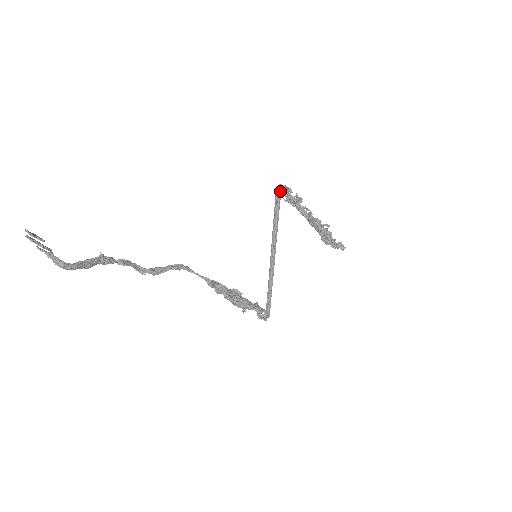
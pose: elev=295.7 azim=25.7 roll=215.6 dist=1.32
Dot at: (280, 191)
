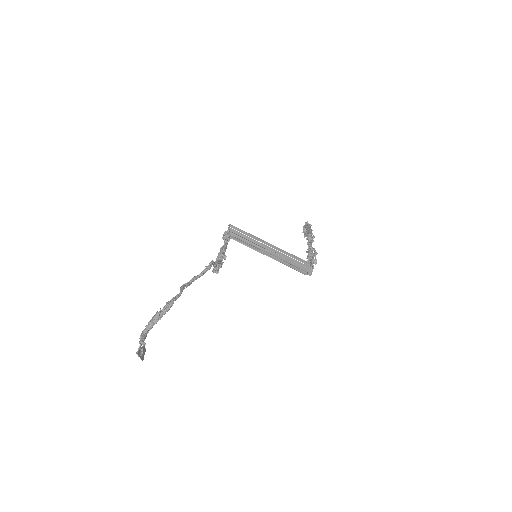
Dot at: (307, 274)
